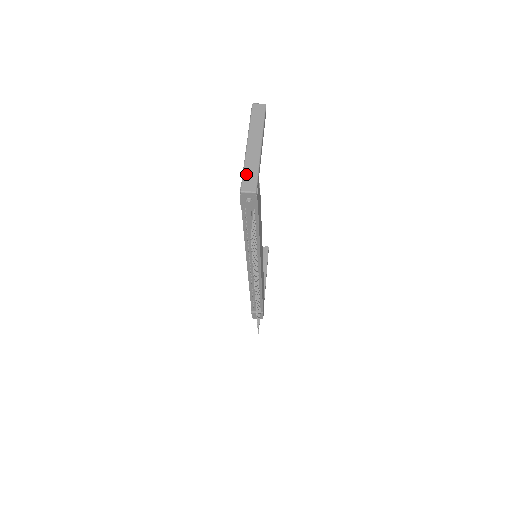
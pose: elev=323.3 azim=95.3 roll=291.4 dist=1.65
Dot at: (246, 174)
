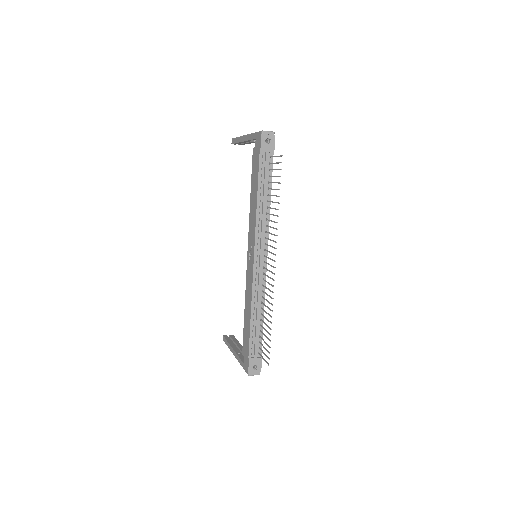
Dot at: occluded
